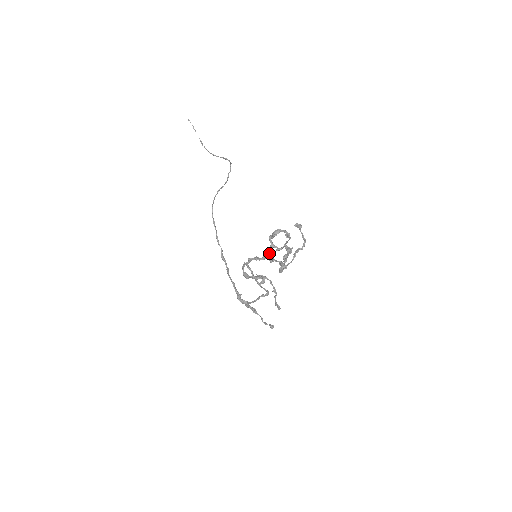
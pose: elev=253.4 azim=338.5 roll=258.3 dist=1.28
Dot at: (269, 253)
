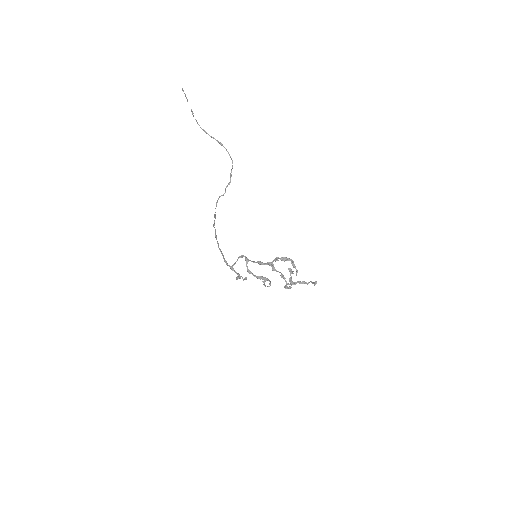
Dot at: (271, 262)
